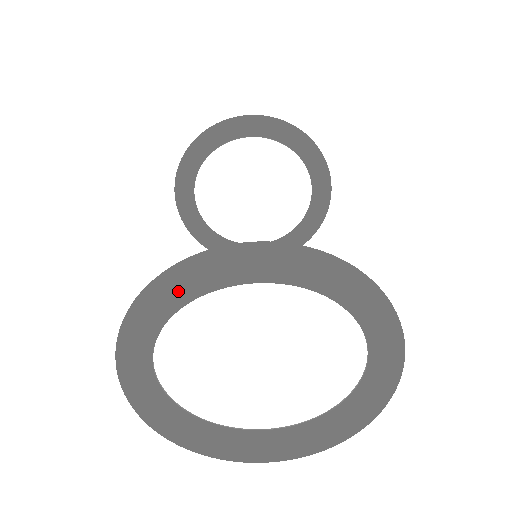
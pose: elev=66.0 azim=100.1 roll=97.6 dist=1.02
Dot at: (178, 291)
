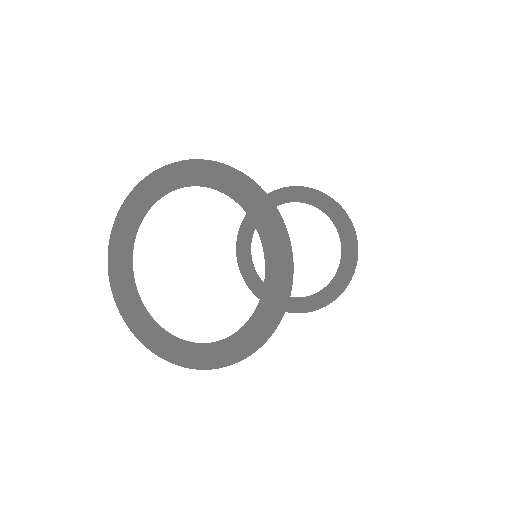
Dot at: (198, 168)
